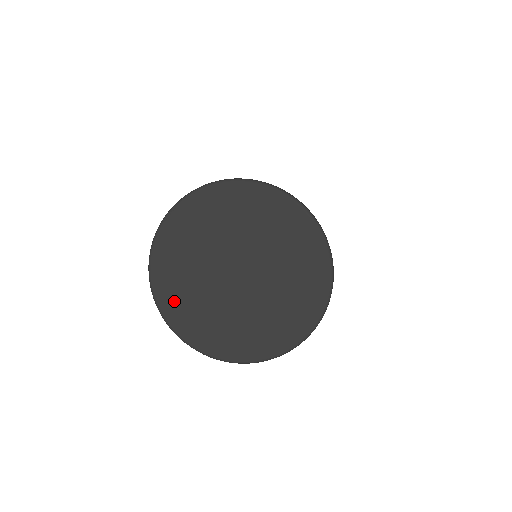
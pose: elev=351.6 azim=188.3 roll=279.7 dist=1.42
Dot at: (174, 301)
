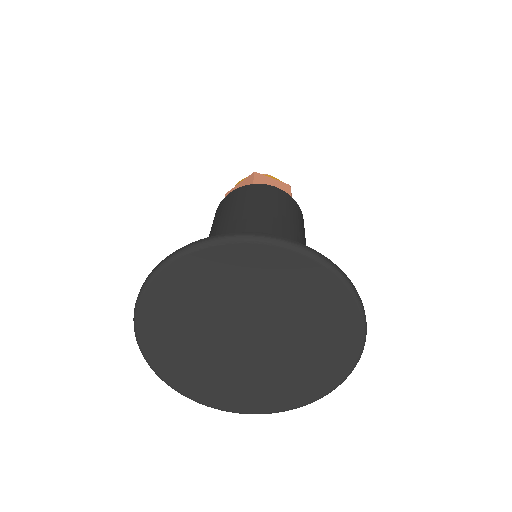
Dot at: (159, 329)
